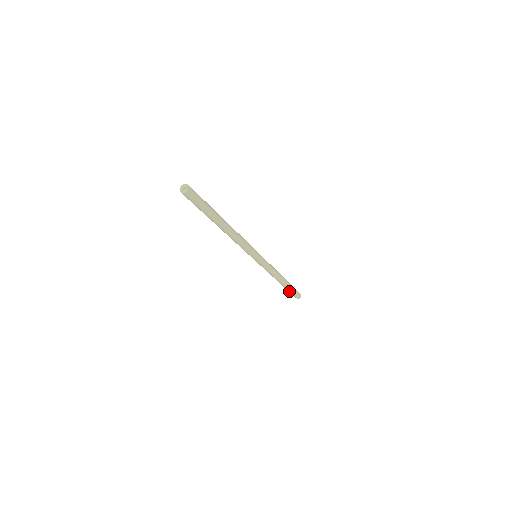
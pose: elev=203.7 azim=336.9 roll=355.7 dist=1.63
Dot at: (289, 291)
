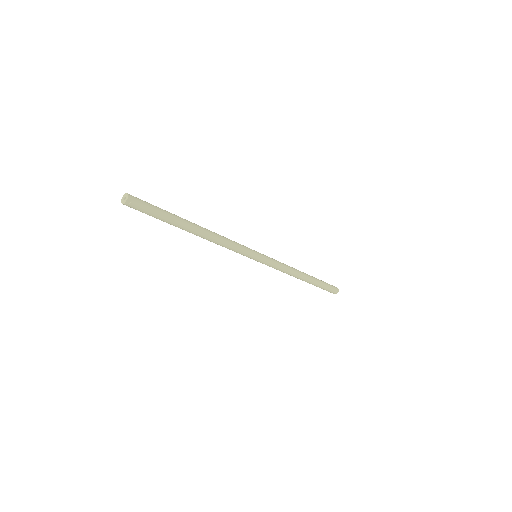
Dot at: occluded
